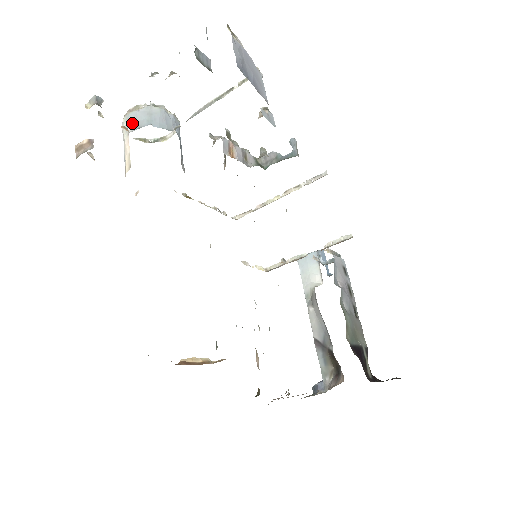
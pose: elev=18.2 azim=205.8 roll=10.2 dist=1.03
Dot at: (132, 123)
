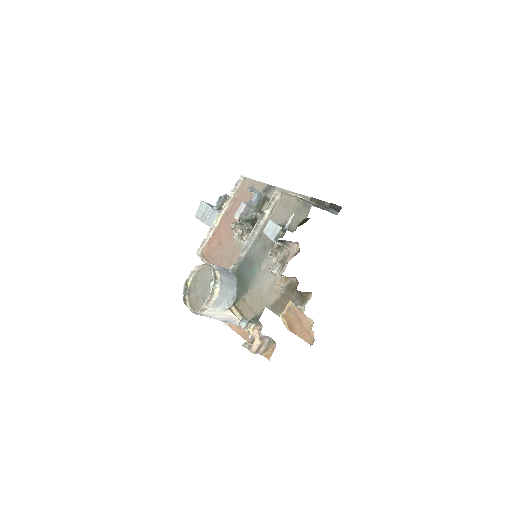
Dot at: (225, 303)
